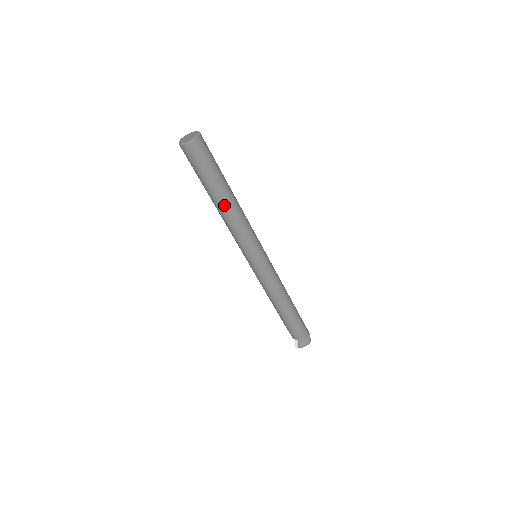
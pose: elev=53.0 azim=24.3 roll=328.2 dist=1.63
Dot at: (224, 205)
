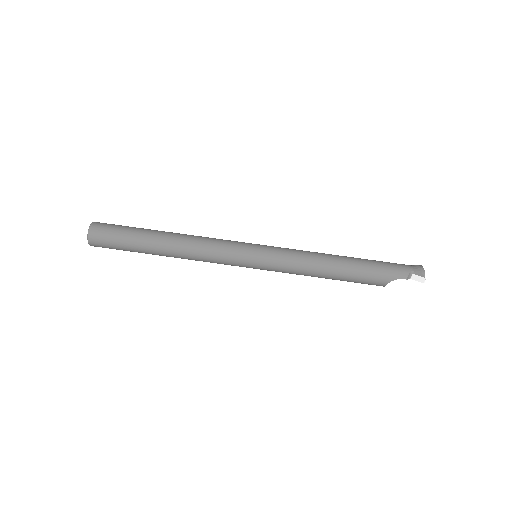
Dot at: (170, 235)
